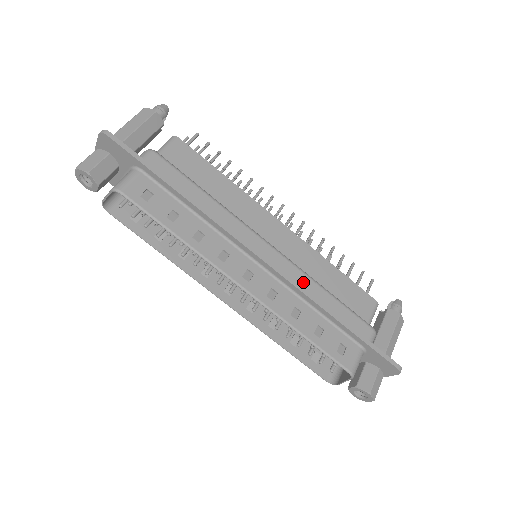
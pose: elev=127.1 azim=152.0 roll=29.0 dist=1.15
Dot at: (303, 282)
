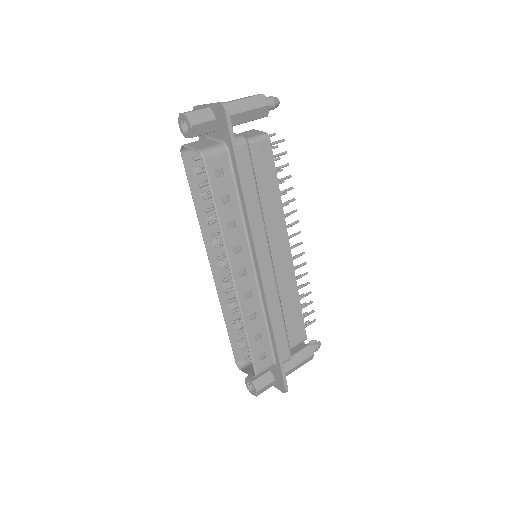
Dot at: (273, 299)
